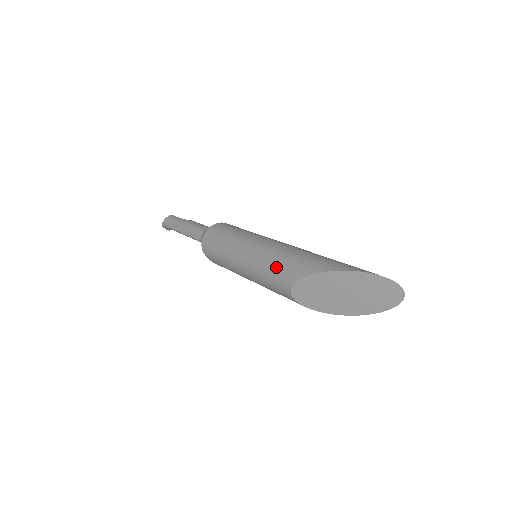
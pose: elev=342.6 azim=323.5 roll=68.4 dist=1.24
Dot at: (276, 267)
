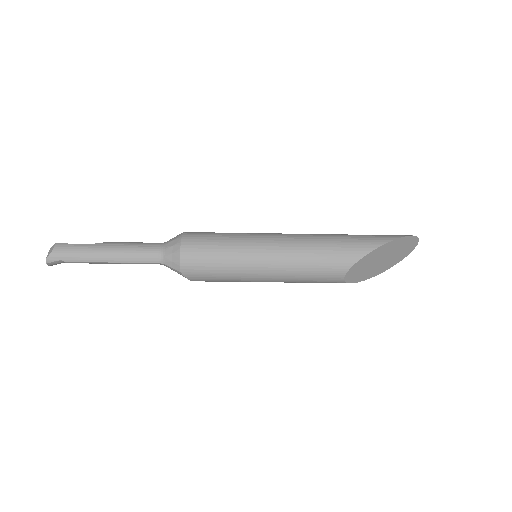
Dot at: (323, 258)
